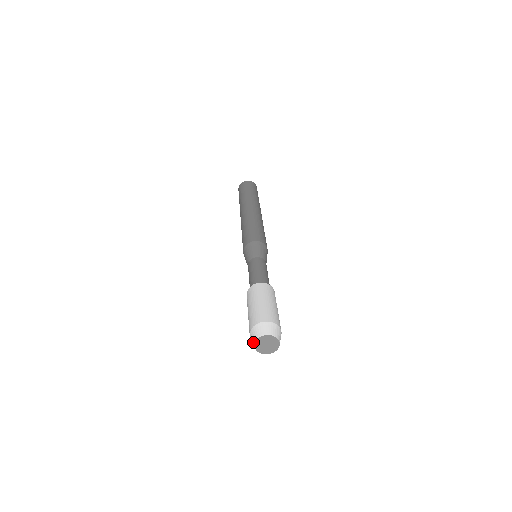
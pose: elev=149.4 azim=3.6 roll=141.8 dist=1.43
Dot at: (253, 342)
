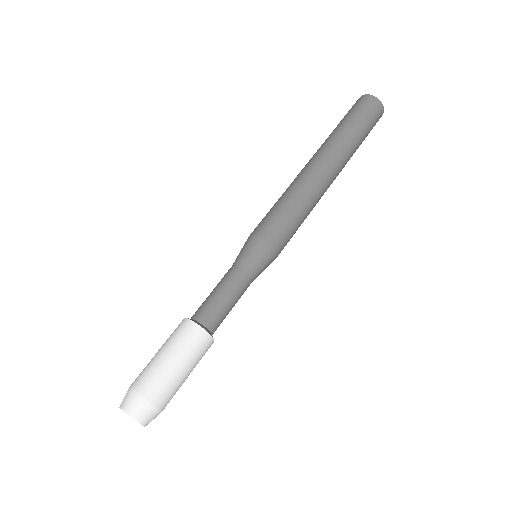
Dot at: occluded
